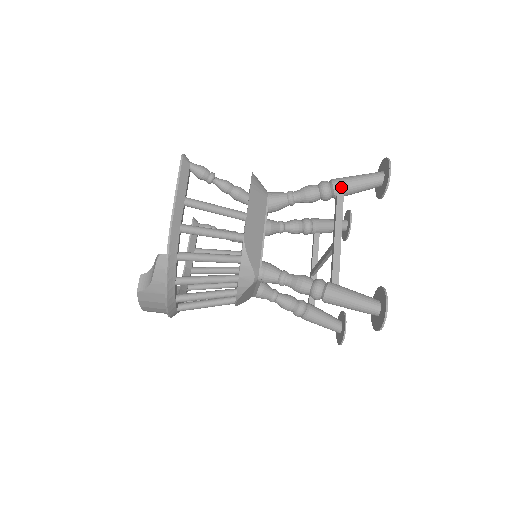
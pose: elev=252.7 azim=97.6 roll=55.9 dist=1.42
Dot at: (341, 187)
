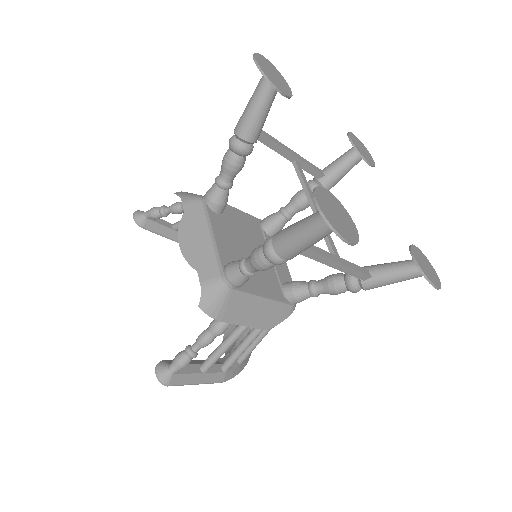
Dot at: occluded
